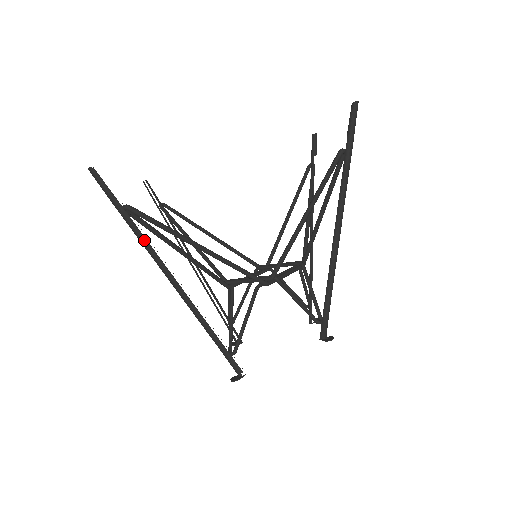
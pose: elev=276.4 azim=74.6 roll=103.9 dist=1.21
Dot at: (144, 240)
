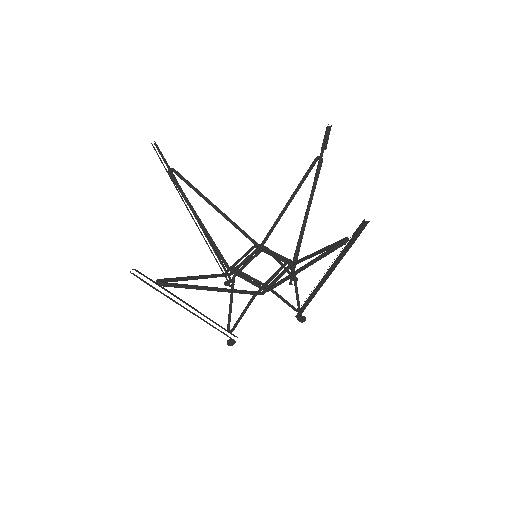
Dot at: (173, 300)
